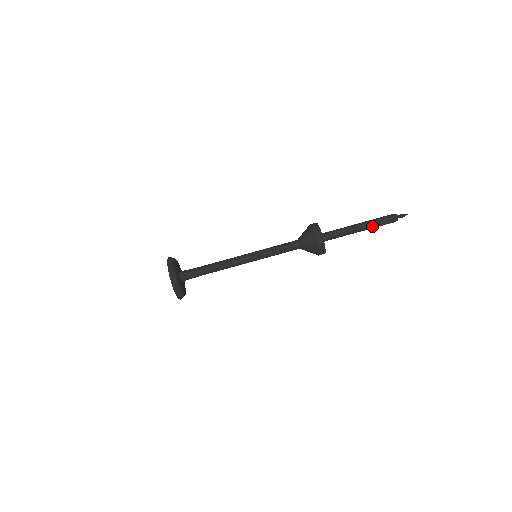
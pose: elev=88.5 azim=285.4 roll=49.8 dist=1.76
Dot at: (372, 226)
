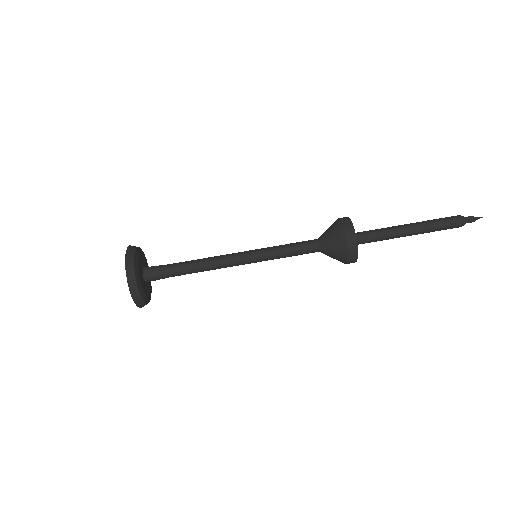
Dot at: (427, 231)
